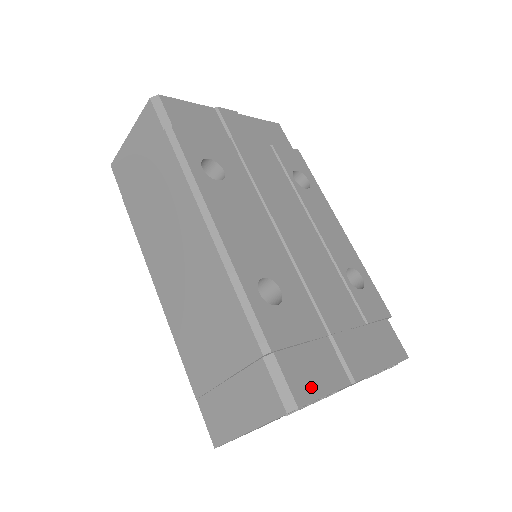
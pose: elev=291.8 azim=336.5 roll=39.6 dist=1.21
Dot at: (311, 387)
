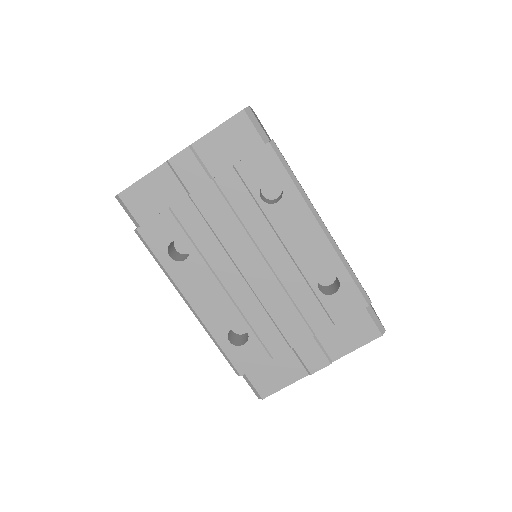
Dot at: (273, 386)
